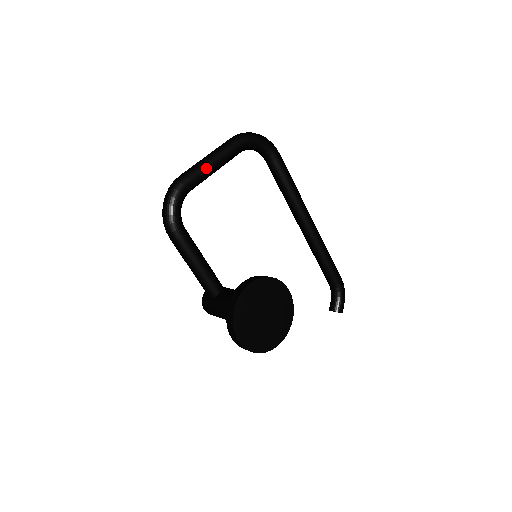
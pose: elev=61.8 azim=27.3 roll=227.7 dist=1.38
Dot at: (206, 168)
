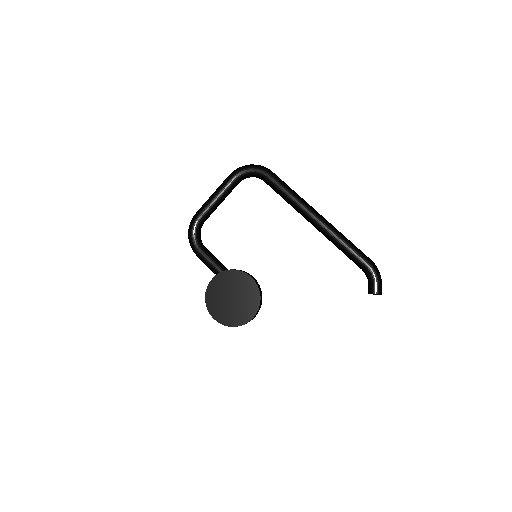
Dot at: (209, 203)
